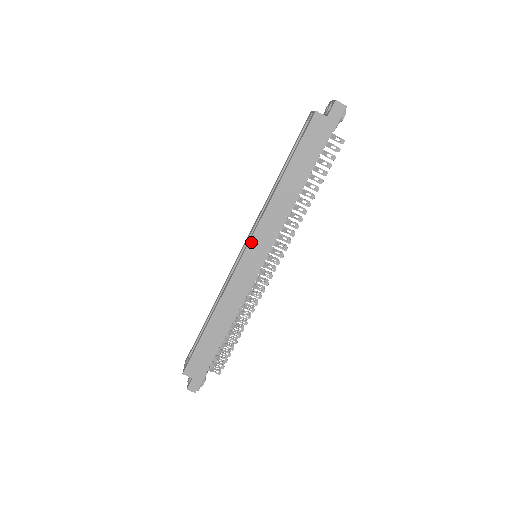
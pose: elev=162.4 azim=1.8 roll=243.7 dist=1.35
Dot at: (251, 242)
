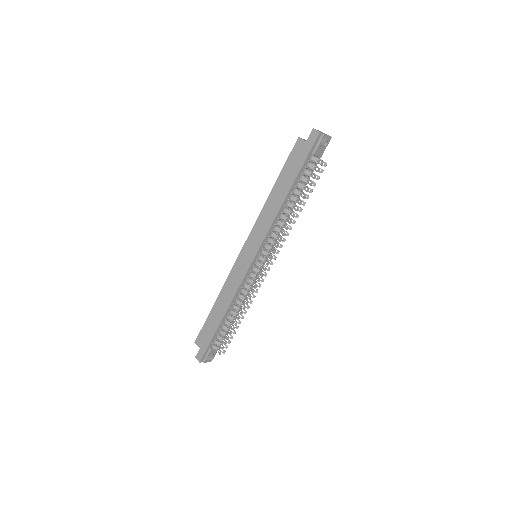
Dot at: (247, 240)
